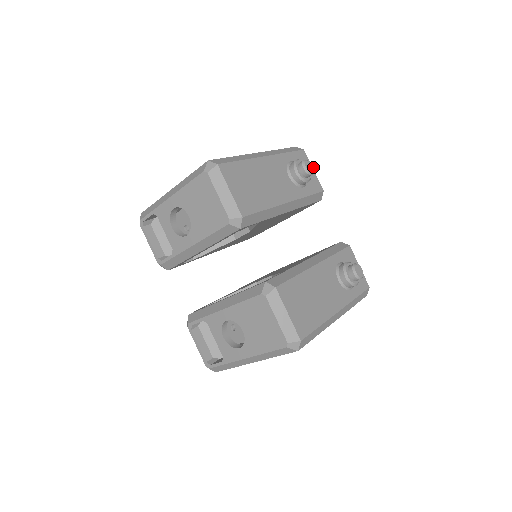
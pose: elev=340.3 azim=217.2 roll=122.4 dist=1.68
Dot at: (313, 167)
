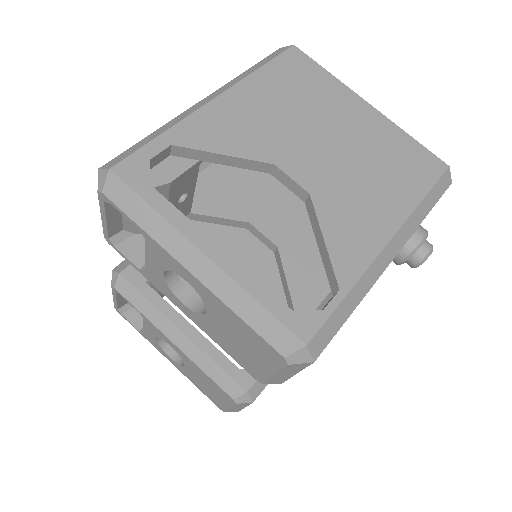
Dot at: occluded
